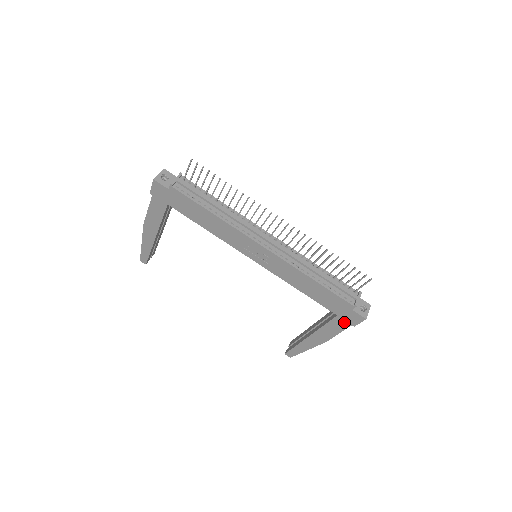
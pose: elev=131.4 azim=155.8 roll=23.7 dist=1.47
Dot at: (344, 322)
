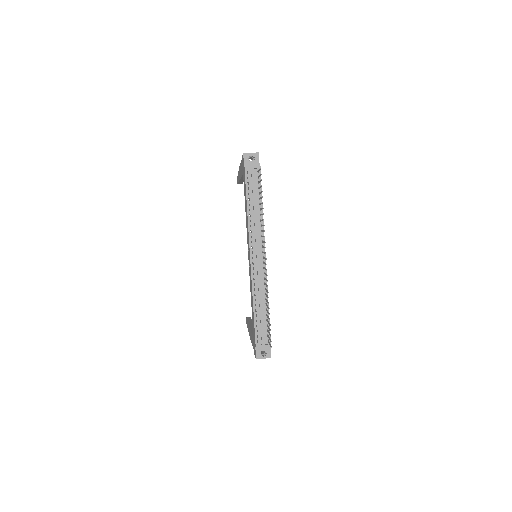
Dot at: occluded
